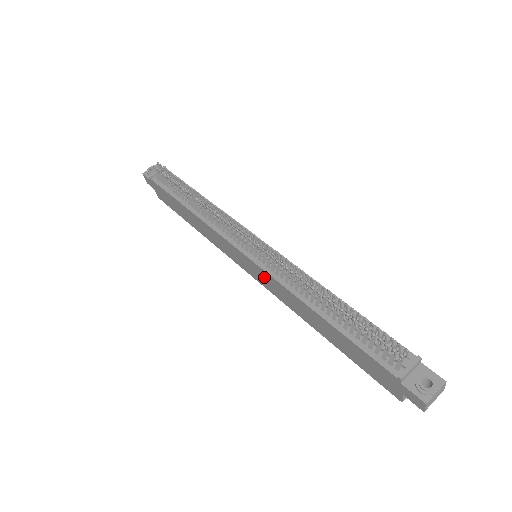
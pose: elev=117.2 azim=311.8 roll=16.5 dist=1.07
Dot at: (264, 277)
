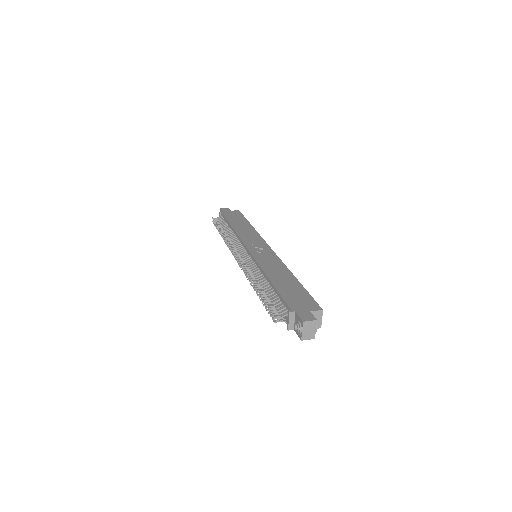
Dot at: occluded
